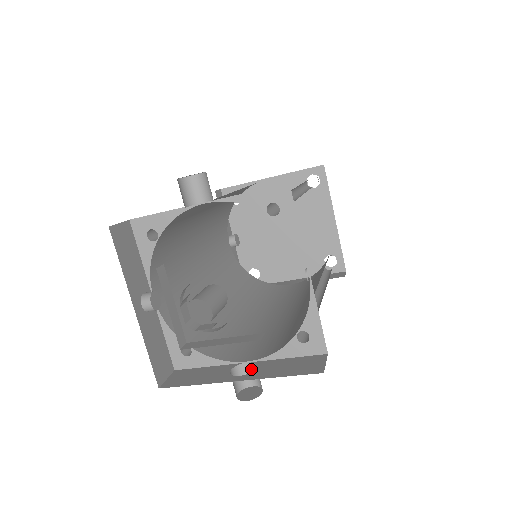
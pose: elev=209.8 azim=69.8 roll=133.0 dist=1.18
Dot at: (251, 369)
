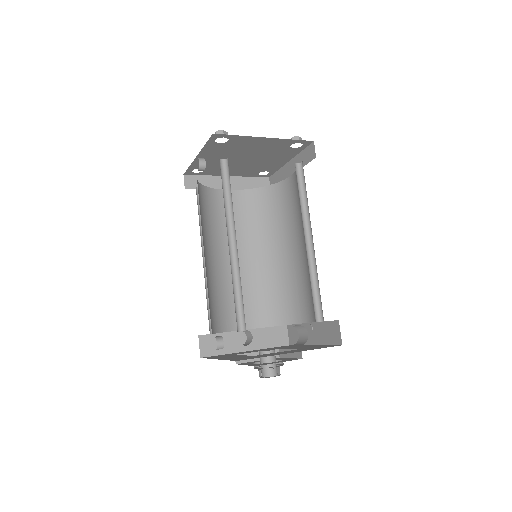
Dot at: occluded
